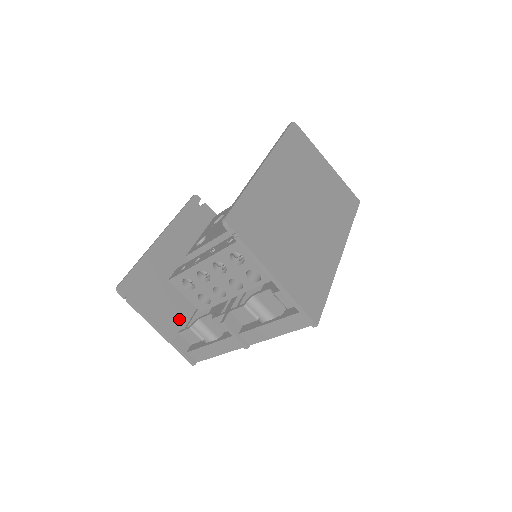
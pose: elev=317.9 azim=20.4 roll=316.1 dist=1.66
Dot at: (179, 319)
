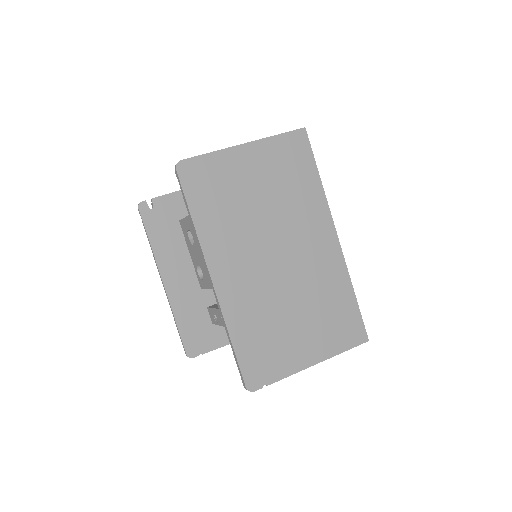
Dot at: occluded
